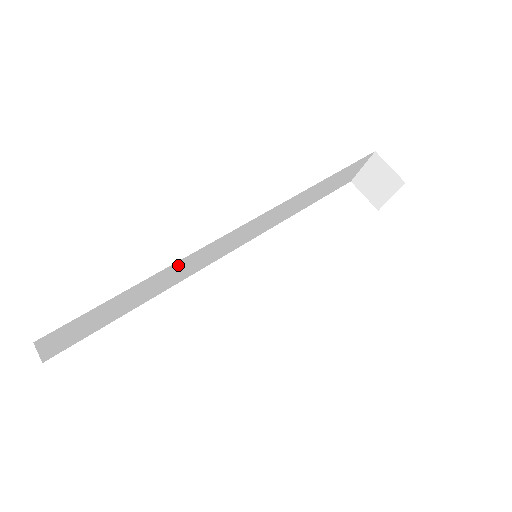
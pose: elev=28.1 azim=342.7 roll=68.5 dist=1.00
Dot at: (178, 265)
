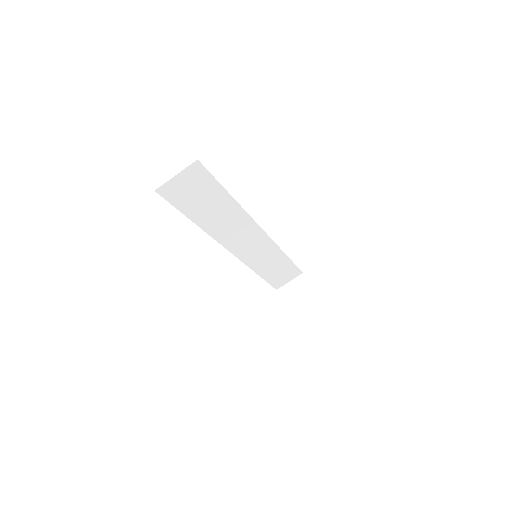
Dot at: (237, 214)
